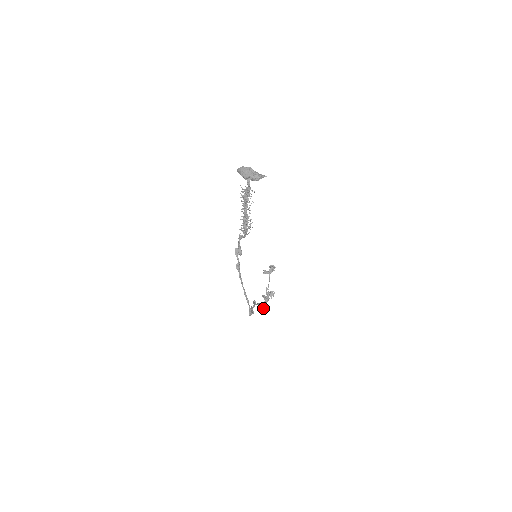
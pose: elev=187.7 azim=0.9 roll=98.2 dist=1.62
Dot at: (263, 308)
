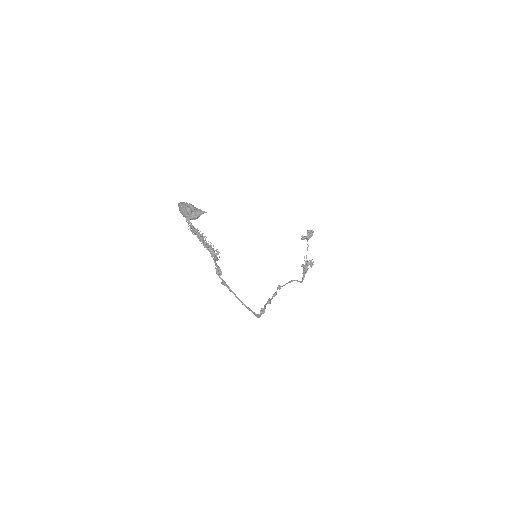
Dot at: occluded
